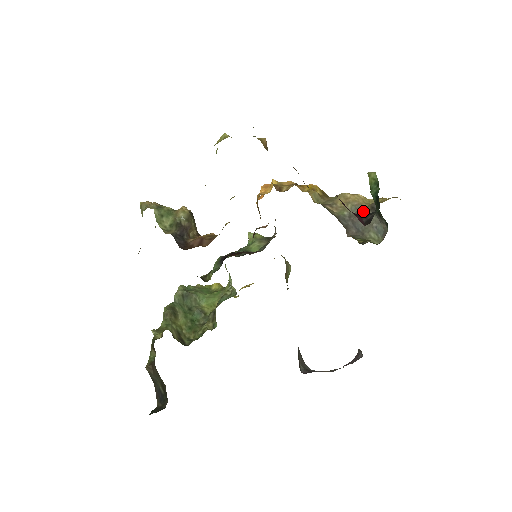
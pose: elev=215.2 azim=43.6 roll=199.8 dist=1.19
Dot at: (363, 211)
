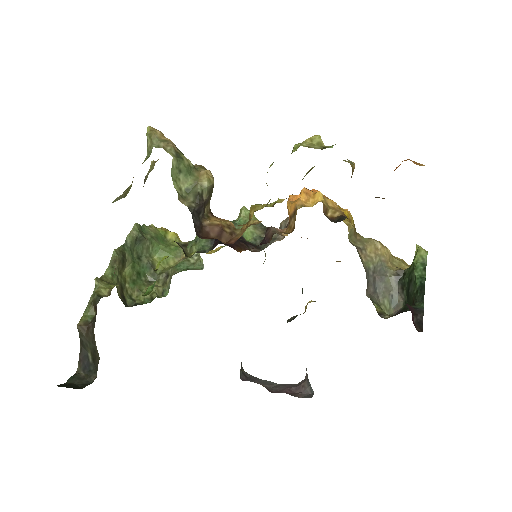
Dot at: (387, 272)
